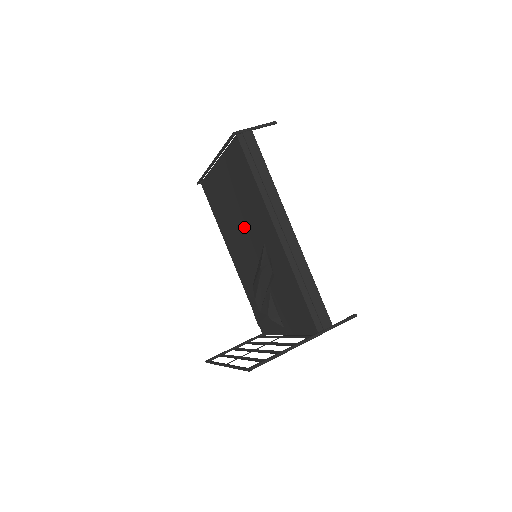
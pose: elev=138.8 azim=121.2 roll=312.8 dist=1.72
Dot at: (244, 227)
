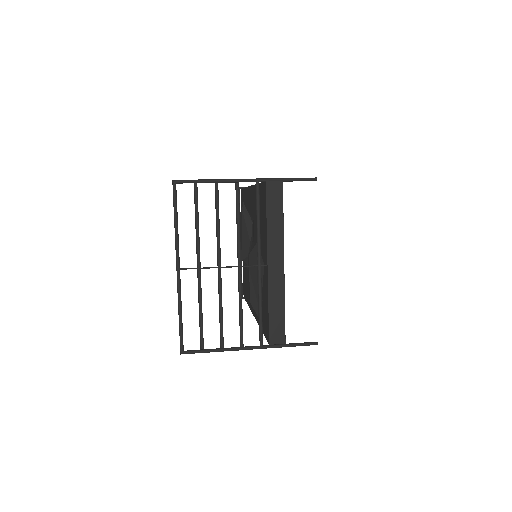
Dot at: occluded
